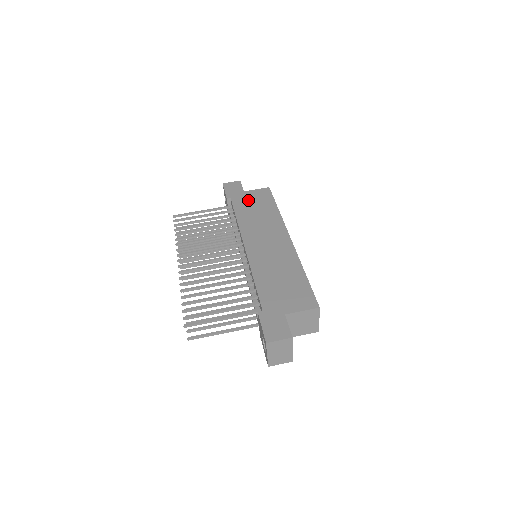
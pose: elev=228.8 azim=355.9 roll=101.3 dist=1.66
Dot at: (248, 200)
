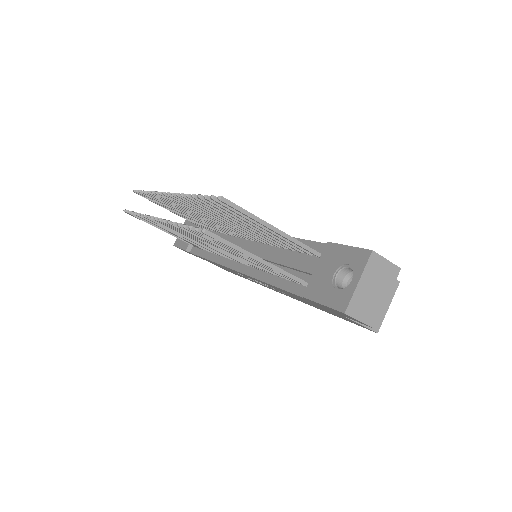
Dot at: occluded
